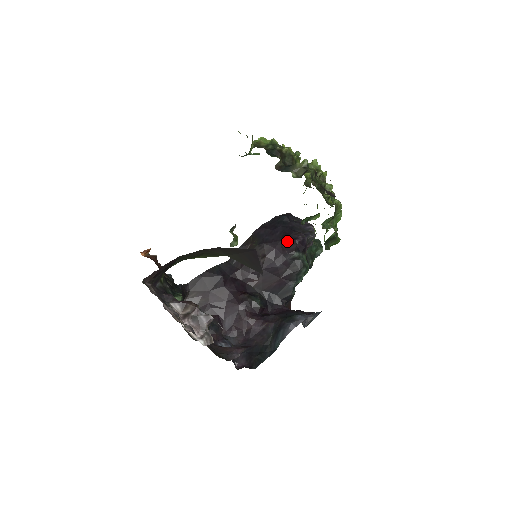
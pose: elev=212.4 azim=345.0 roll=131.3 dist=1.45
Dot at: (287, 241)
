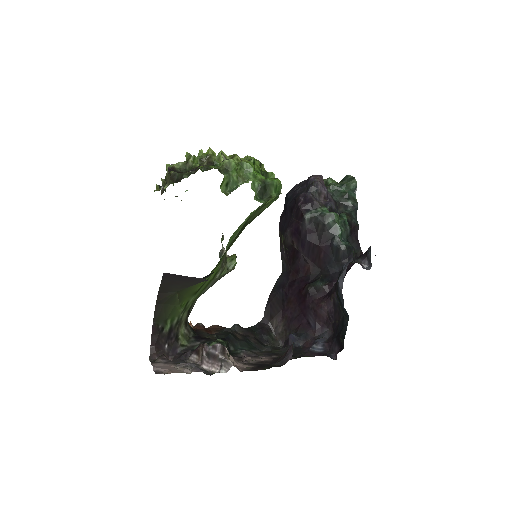
Dot at: (295, 213)
